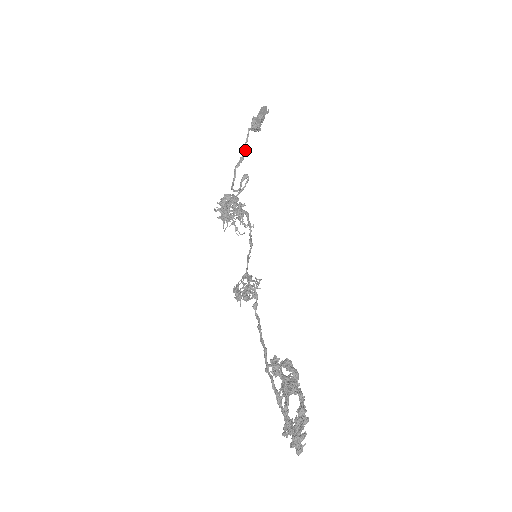
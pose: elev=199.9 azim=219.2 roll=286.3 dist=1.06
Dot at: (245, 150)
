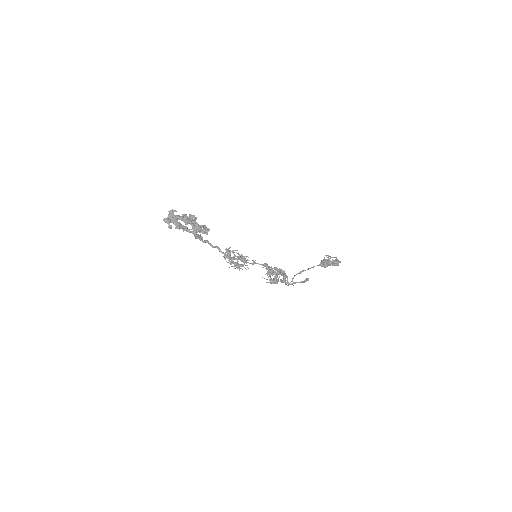
Dot at: (310, 268)
